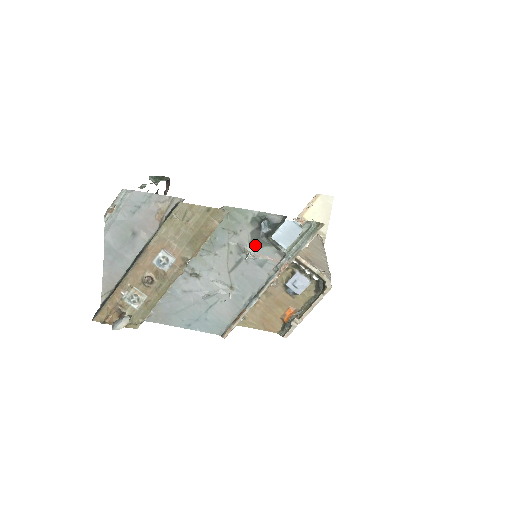
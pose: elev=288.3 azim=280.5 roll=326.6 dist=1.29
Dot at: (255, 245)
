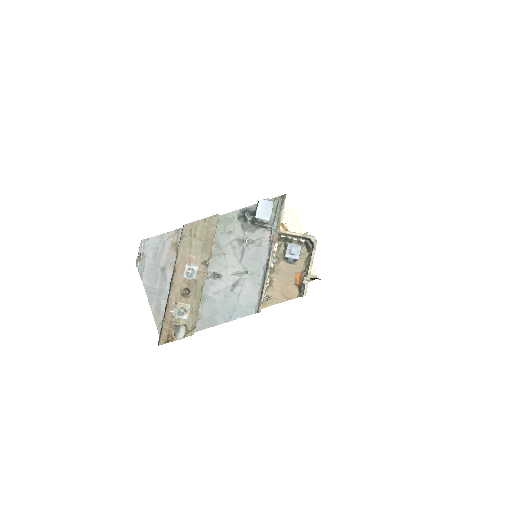
Dot at: (248, 234)
